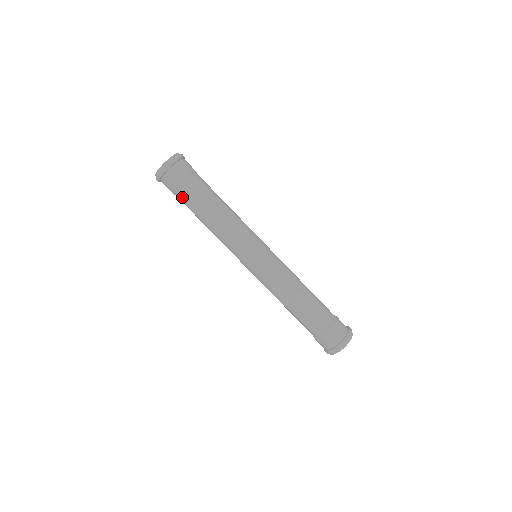
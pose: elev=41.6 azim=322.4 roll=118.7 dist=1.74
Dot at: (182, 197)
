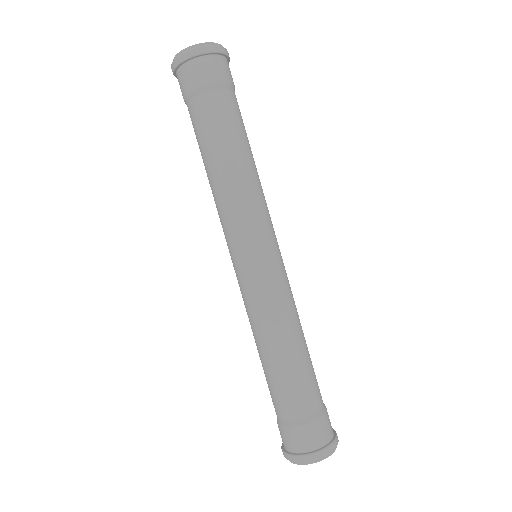
Dot at: occluded
